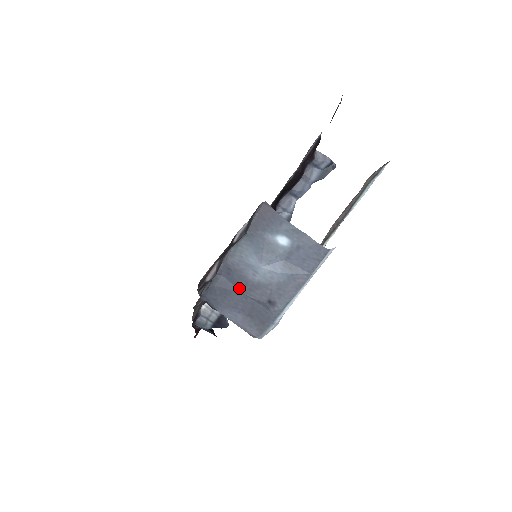
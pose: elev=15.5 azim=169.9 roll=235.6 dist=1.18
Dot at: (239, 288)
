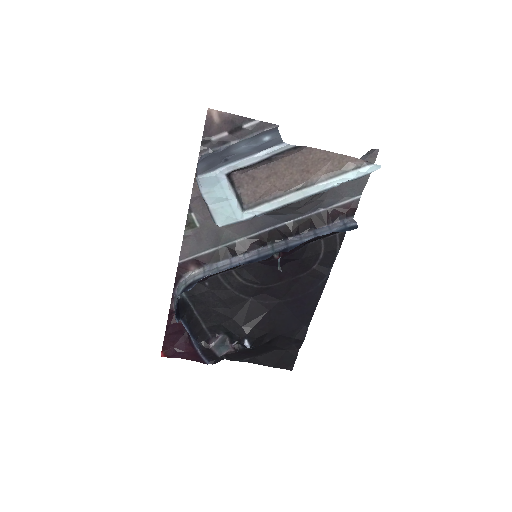
Dot at: (221, 155)
